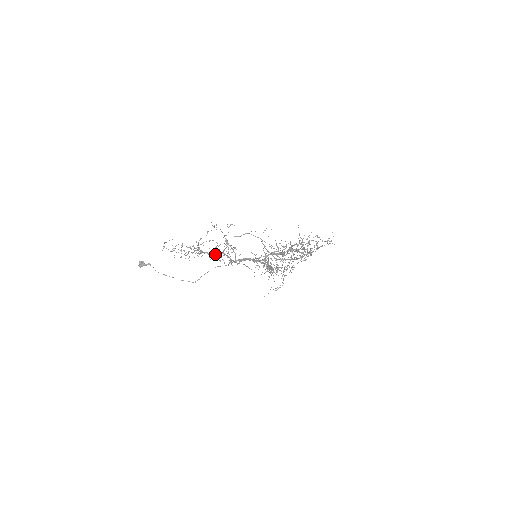
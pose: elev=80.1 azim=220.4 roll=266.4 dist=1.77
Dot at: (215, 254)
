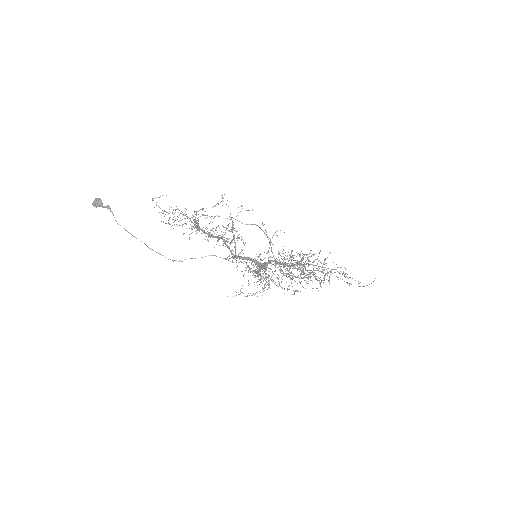
Dot at: occluded
